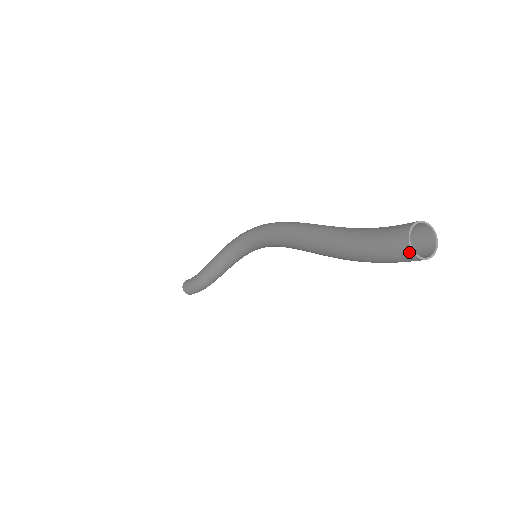
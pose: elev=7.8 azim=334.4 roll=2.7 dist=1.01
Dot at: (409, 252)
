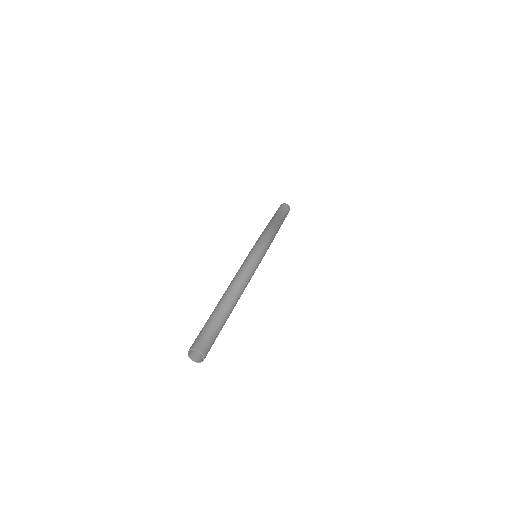
Dot at: (189, 354)
